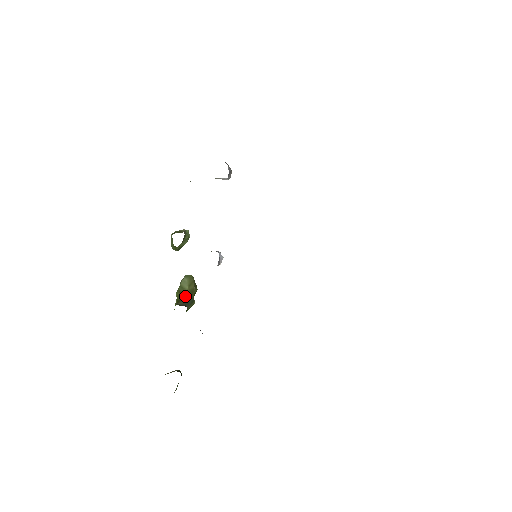
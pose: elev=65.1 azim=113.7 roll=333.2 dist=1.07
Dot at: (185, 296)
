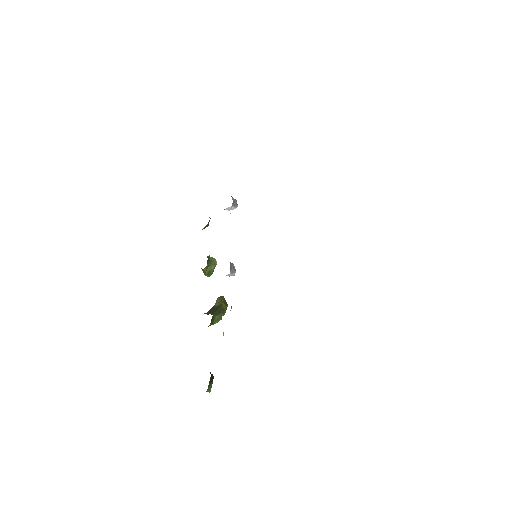
Dot at: (214, 309)
